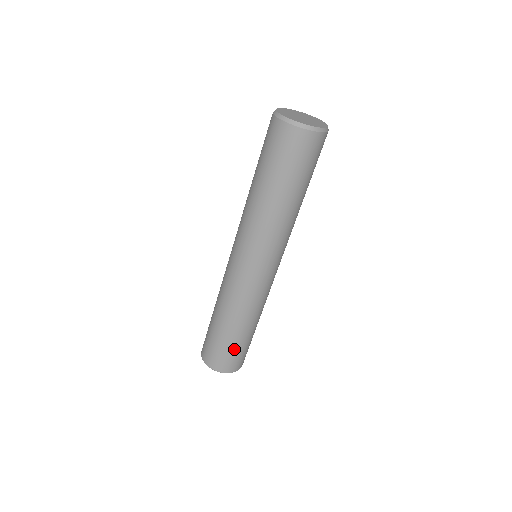
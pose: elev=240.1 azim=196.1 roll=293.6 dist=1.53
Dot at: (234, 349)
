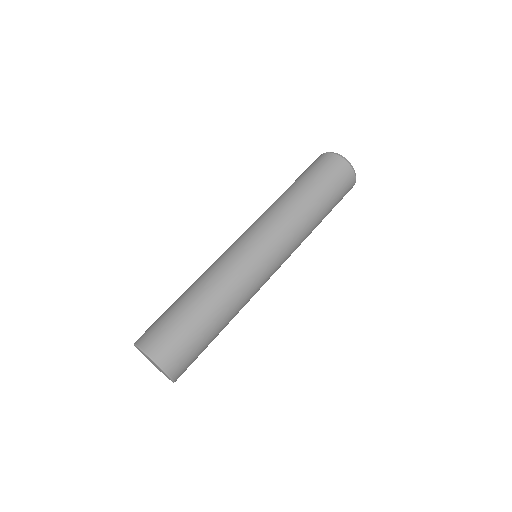
Dot at: (196, 341)
